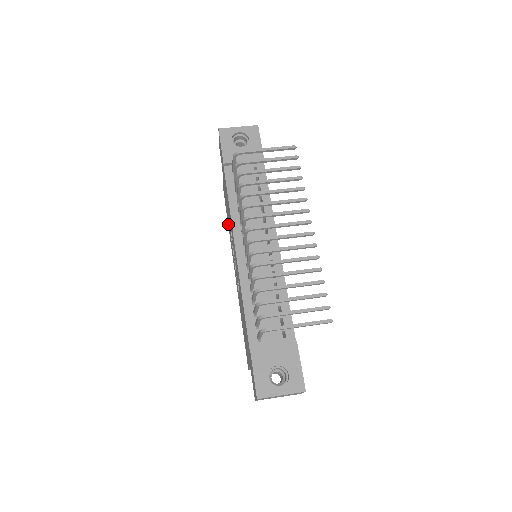
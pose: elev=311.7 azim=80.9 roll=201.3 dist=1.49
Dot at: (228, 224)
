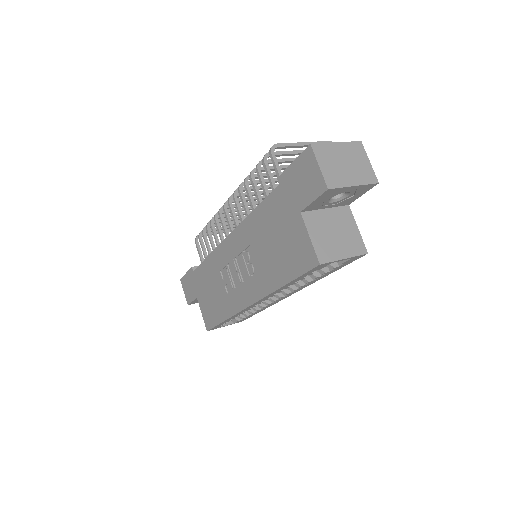
Dot at: (223, 313)
